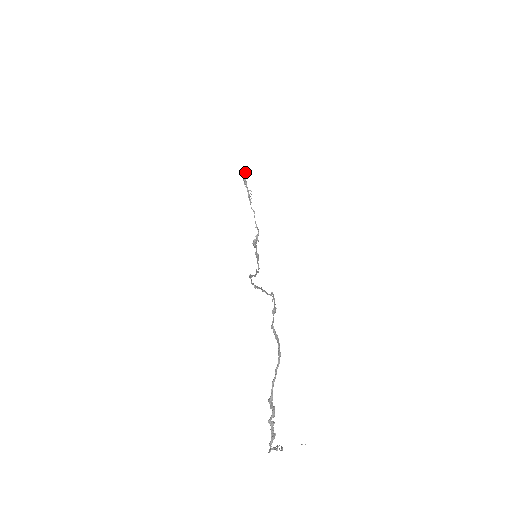
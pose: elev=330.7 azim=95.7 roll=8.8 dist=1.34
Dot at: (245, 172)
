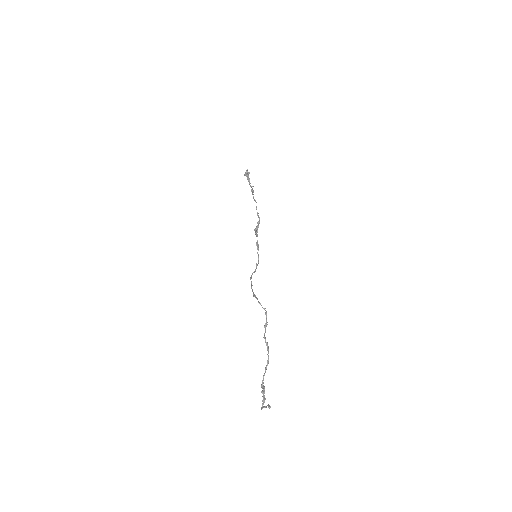
Dot at: (248, 174)
